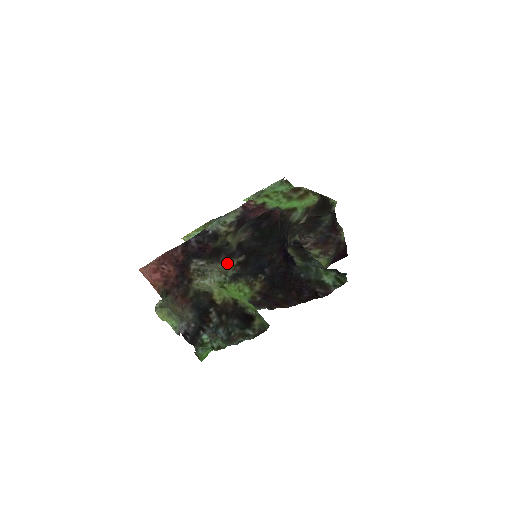
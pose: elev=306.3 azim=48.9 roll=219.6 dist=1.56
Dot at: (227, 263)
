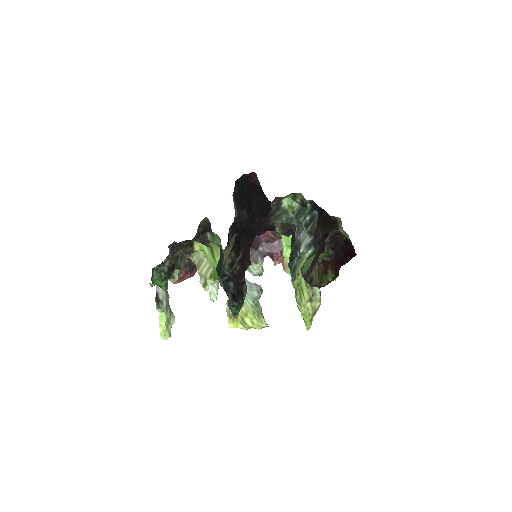
Dot at: (226, 251)
